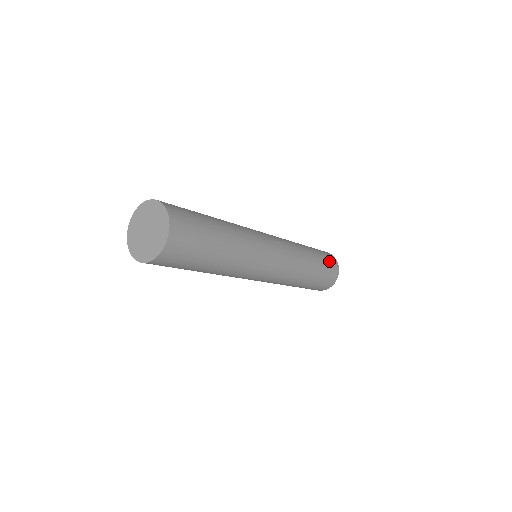
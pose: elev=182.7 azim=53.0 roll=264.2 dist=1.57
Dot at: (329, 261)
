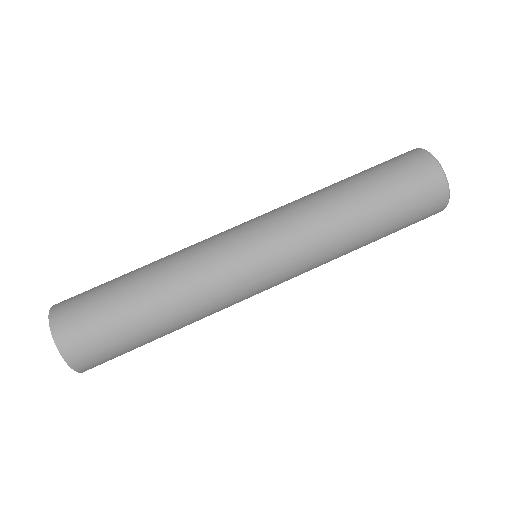
Dot at: (419, 206)
